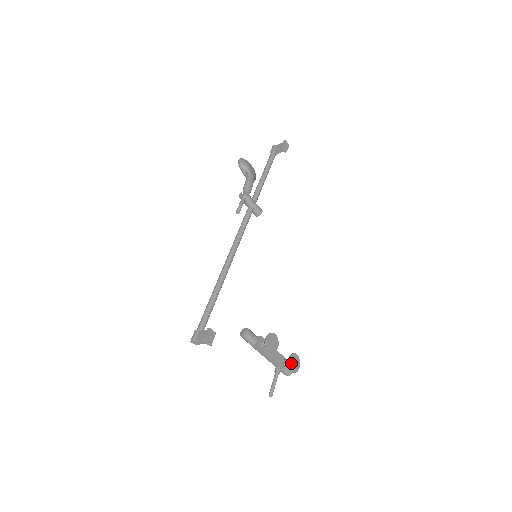
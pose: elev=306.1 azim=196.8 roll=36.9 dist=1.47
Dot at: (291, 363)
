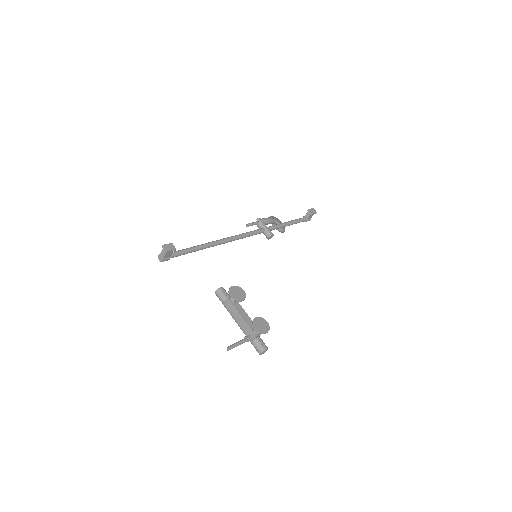
Dot at: (256, 322)
